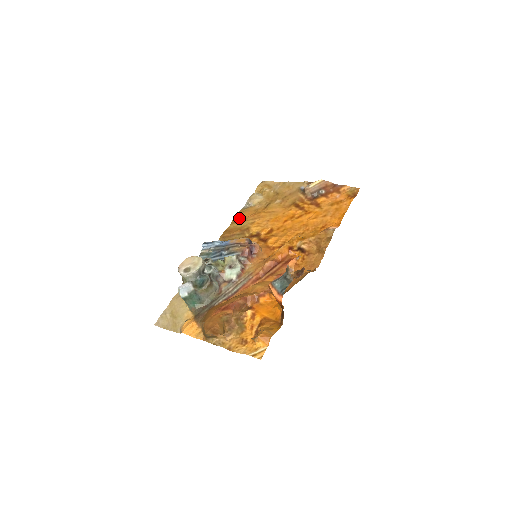
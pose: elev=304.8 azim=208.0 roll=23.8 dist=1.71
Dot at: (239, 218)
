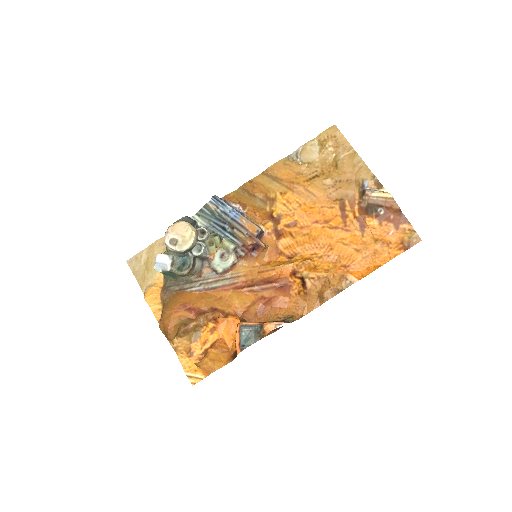
Dot at: (274, 172)
